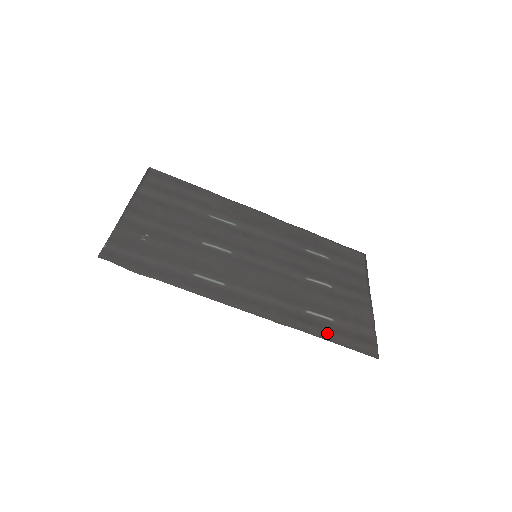
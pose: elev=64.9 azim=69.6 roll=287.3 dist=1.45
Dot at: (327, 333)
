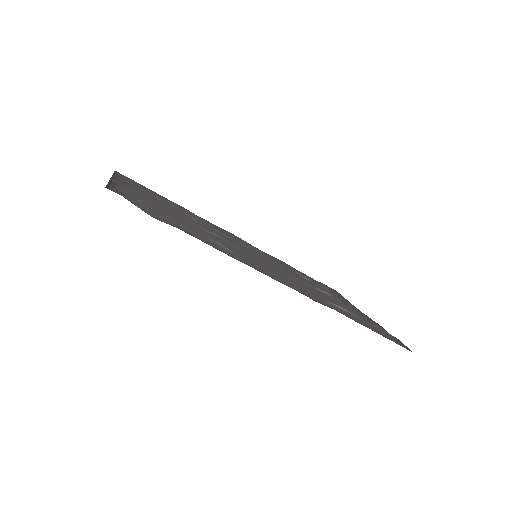
Dot at: (360, 322)
